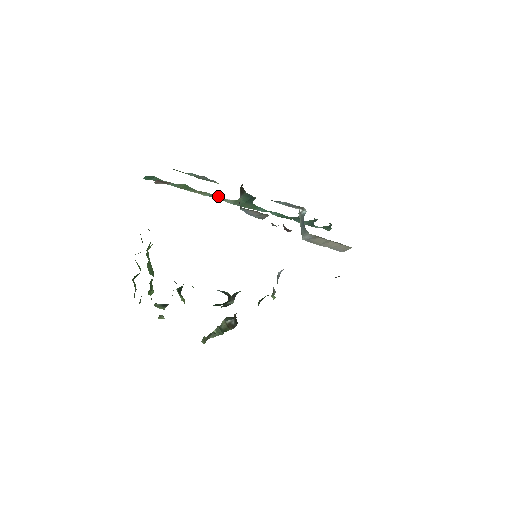
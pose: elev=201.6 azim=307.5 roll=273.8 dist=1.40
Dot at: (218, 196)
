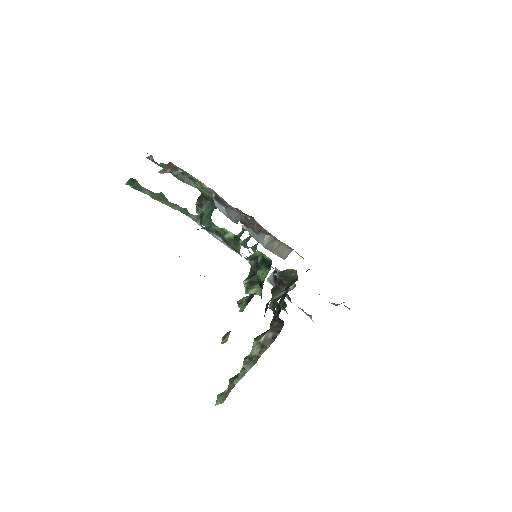
Dot at: (185, 210)
